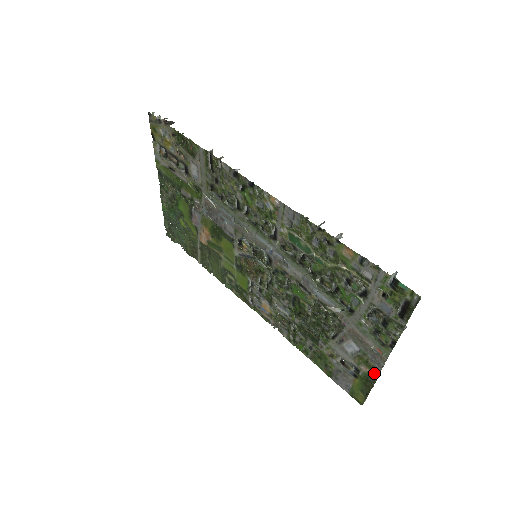
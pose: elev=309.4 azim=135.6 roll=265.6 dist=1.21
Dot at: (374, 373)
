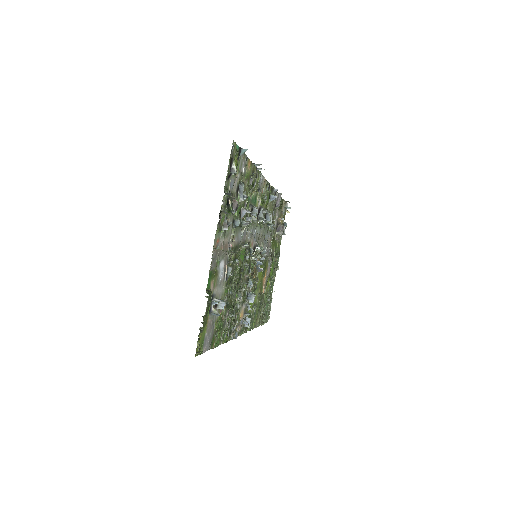
Dot at: (209, 280)
